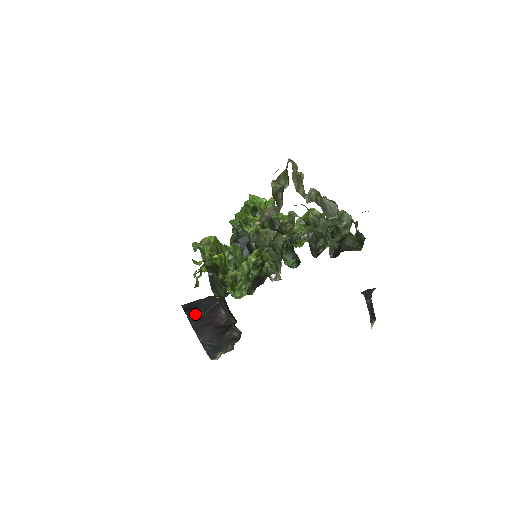
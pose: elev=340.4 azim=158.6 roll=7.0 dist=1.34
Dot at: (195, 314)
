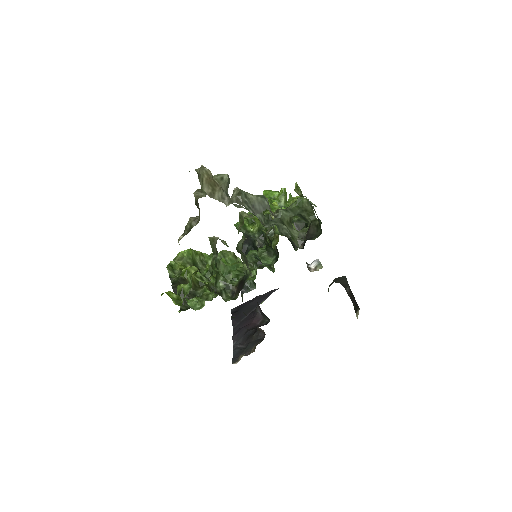
Dot at: (239, 317)
